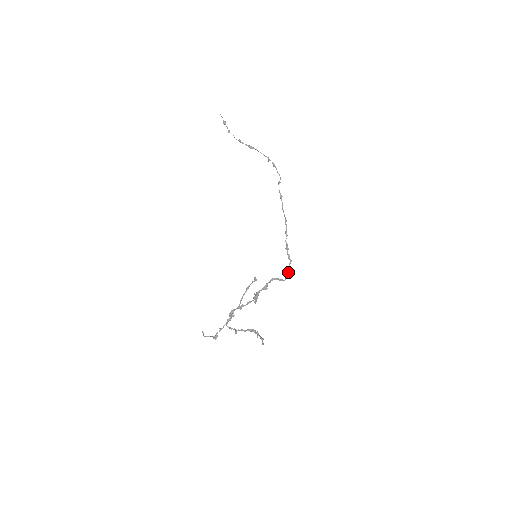
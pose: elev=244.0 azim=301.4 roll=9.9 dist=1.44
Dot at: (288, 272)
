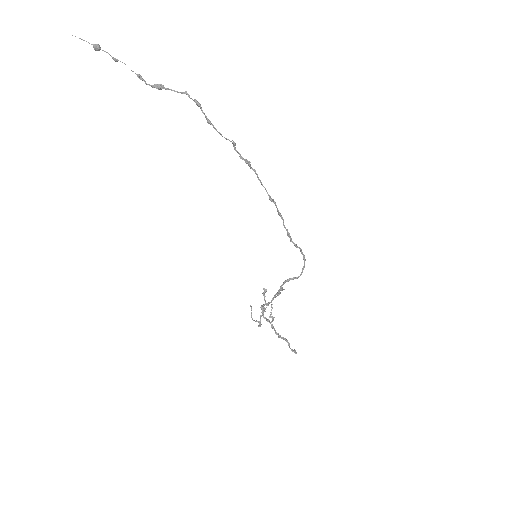
Dot at: occluded
